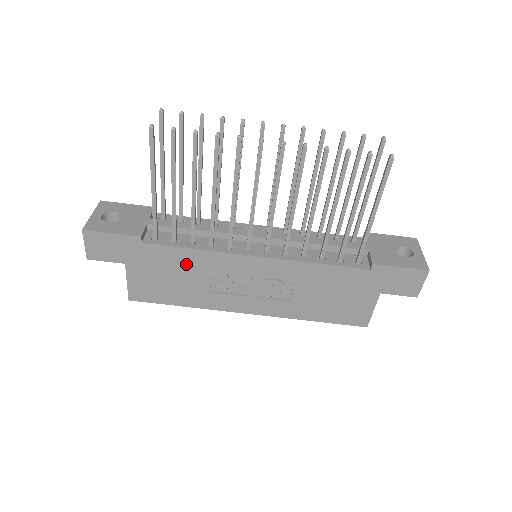
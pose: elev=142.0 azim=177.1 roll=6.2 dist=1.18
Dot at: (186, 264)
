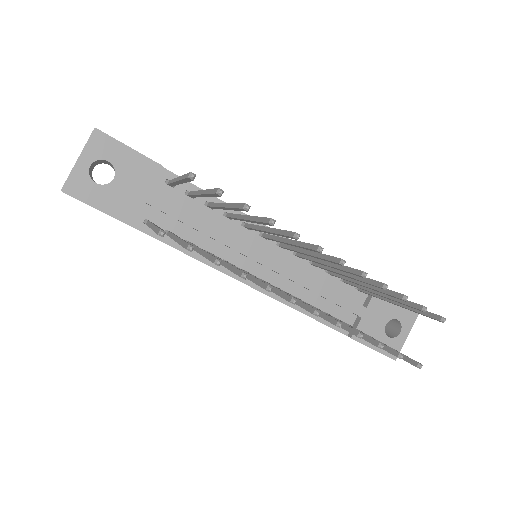
Dot at: occluded
